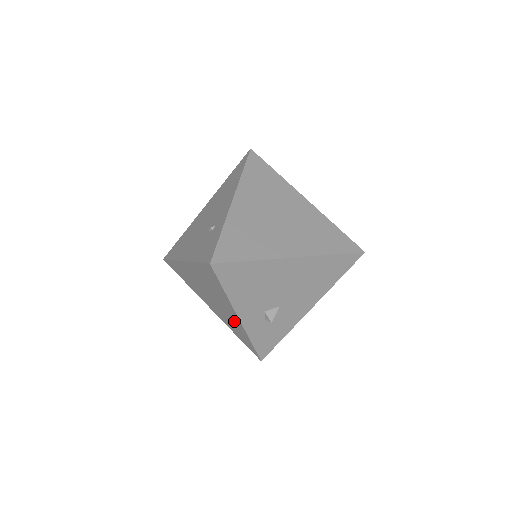
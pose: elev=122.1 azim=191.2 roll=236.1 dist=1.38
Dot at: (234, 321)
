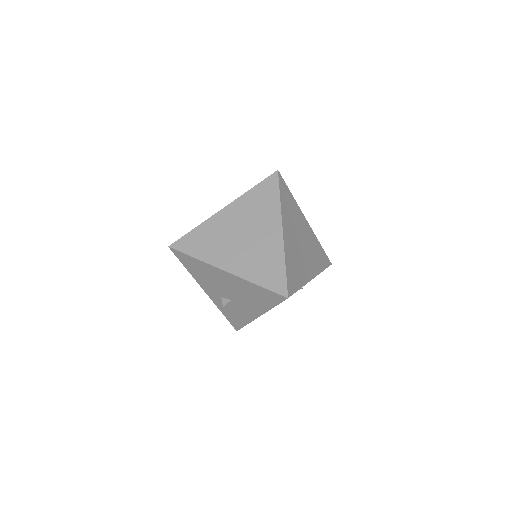
Dot at: occluded
